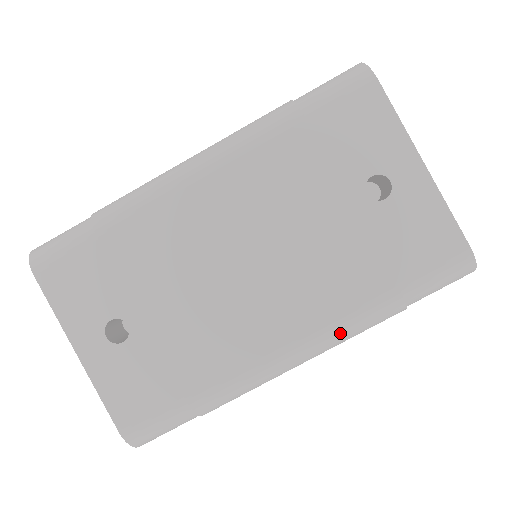
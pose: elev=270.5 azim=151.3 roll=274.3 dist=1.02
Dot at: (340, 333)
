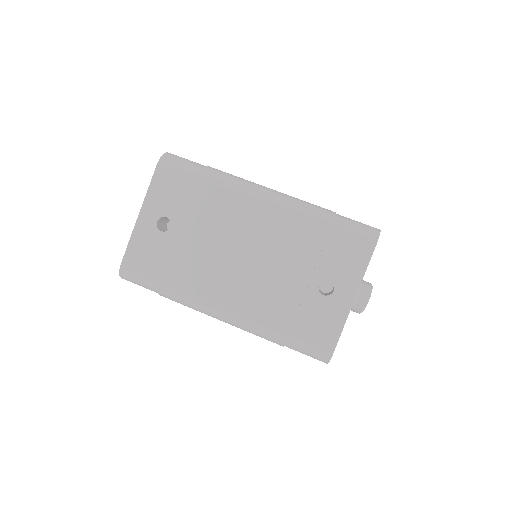
Dot at: (247, 325)
